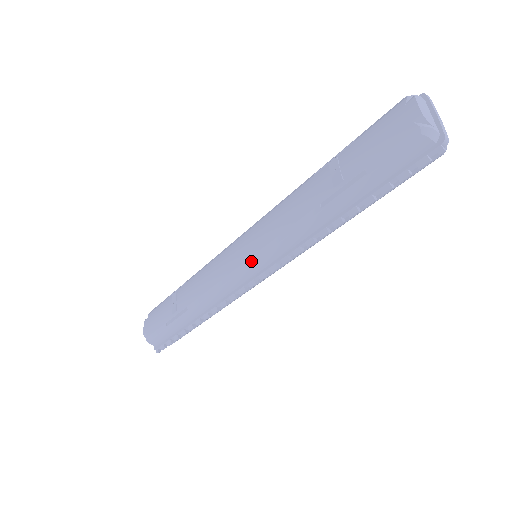
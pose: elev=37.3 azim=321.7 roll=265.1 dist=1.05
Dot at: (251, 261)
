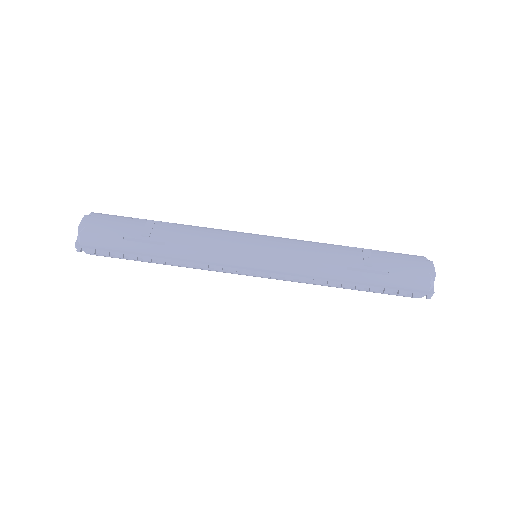
Dot at: (265, 258)
